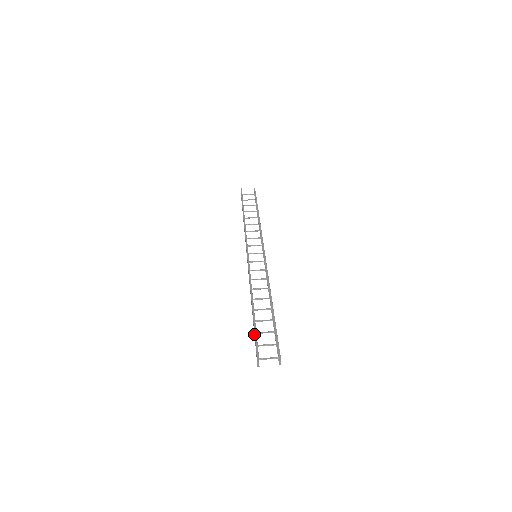
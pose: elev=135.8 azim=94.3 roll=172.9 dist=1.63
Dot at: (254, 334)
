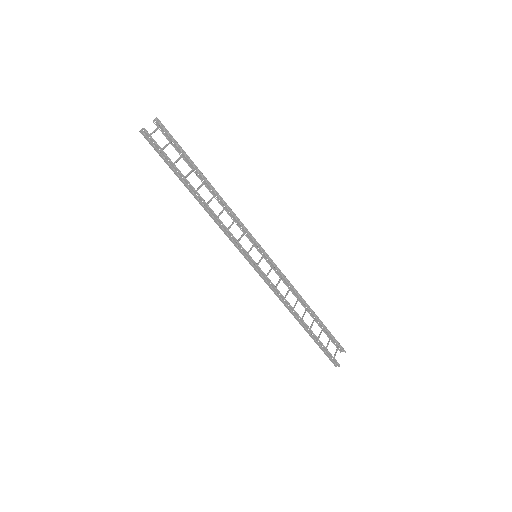
Dot at: (319, 345)
